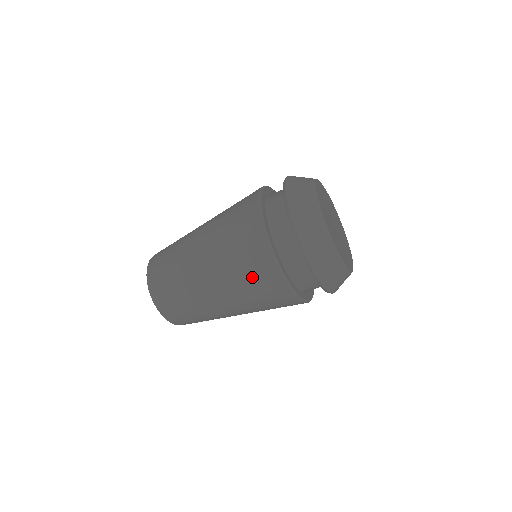
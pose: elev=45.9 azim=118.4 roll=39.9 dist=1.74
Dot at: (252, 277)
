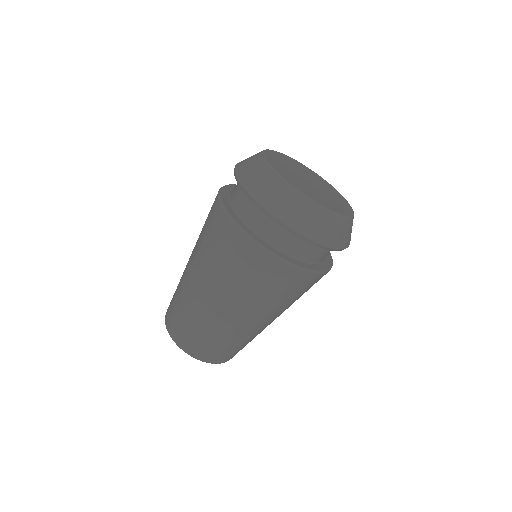
Dot at: (209, 233)
